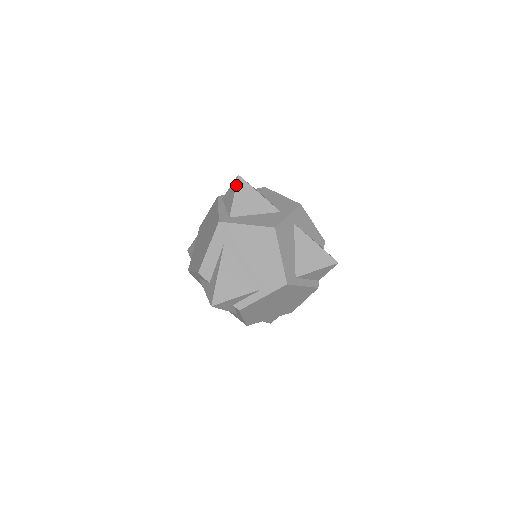
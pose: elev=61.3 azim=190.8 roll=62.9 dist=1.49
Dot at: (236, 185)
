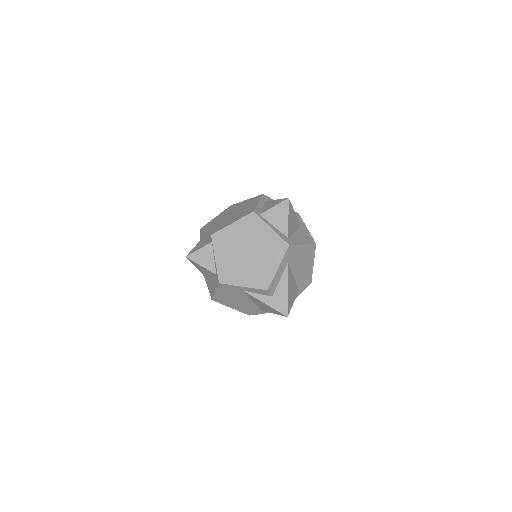
Dot at: (289, 208)
